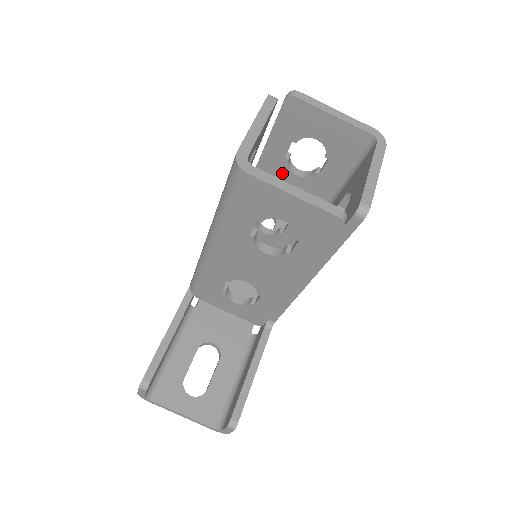
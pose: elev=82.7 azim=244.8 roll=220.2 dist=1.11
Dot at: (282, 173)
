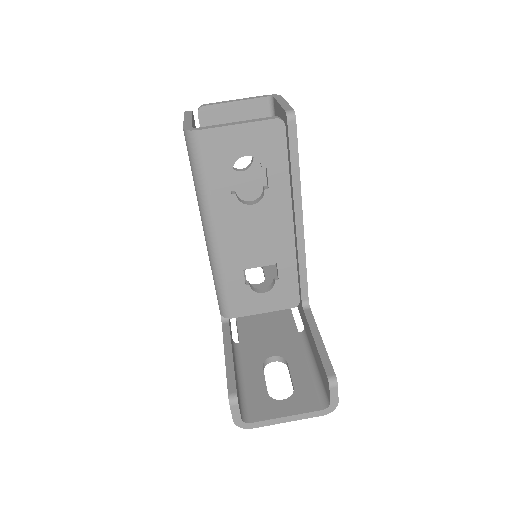
Dot at: (231, 178)
